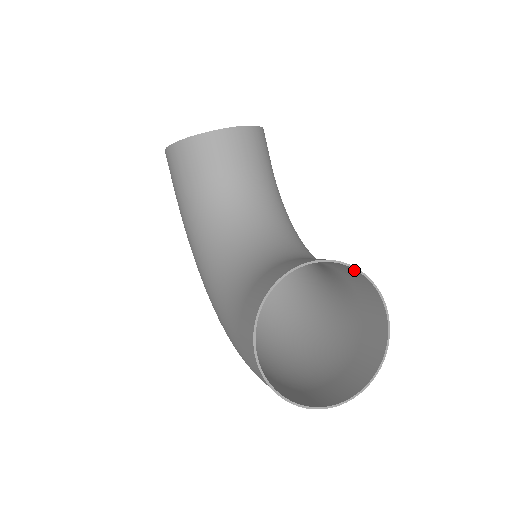
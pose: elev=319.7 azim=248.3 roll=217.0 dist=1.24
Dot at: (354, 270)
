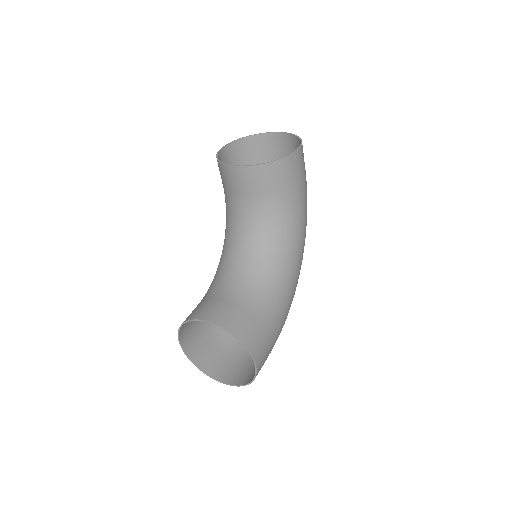
Dot at: (237, 335)
